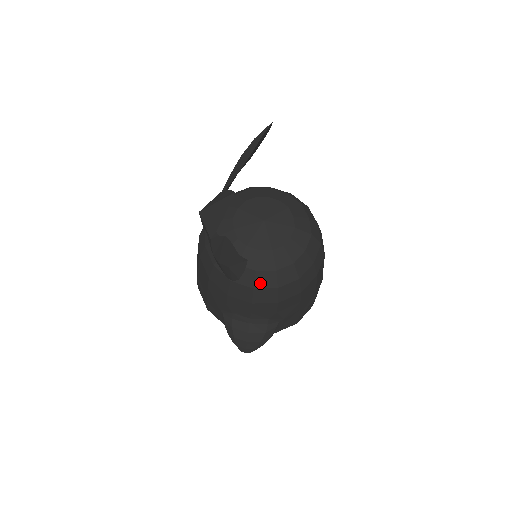
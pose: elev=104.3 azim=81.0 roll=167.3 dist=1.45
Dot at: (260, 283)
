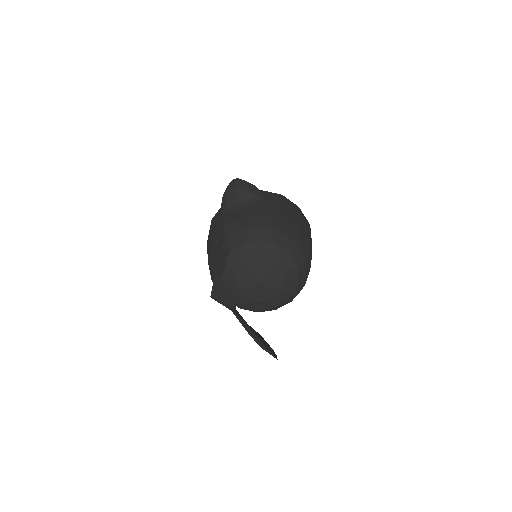
Dot at: occluded
